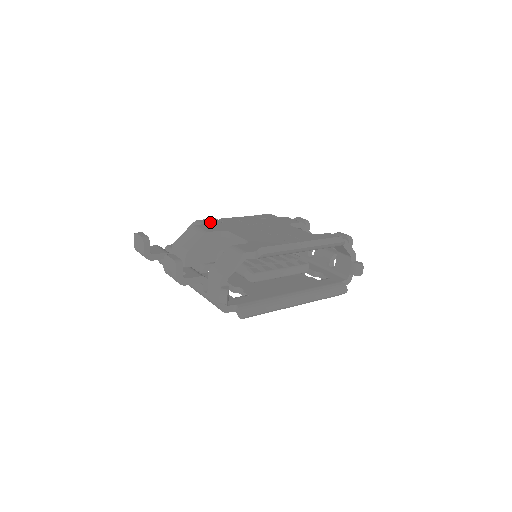
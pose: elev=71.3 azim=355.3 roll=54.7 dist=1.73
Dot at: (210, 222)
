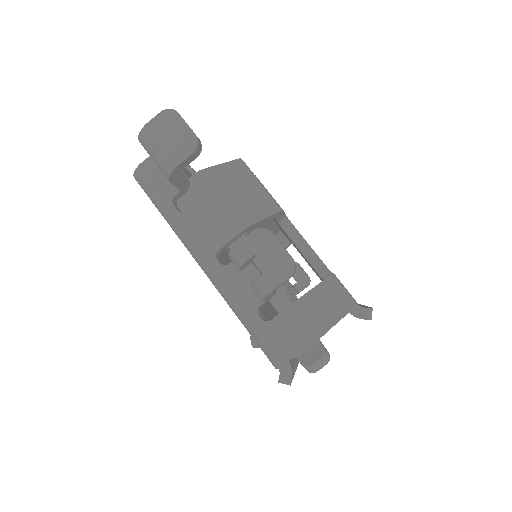
Dot at: occluded
